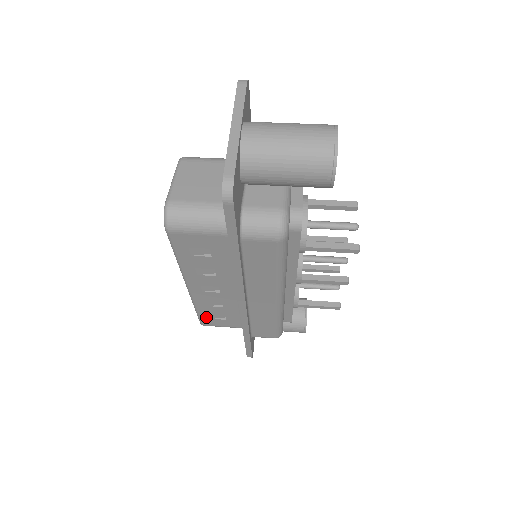
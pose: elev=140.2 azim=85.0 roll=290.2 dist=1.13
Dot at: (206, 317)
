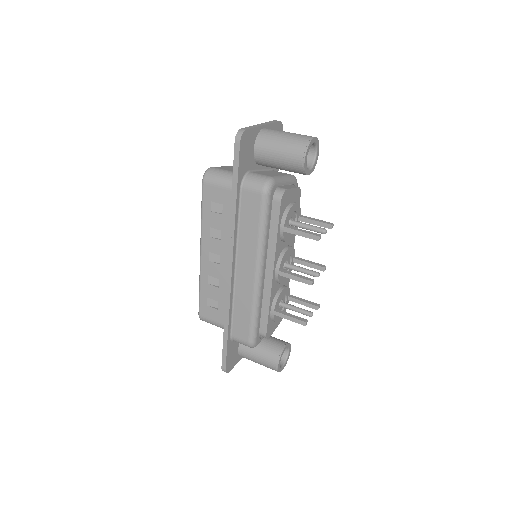
Dot at: (204, 302)
